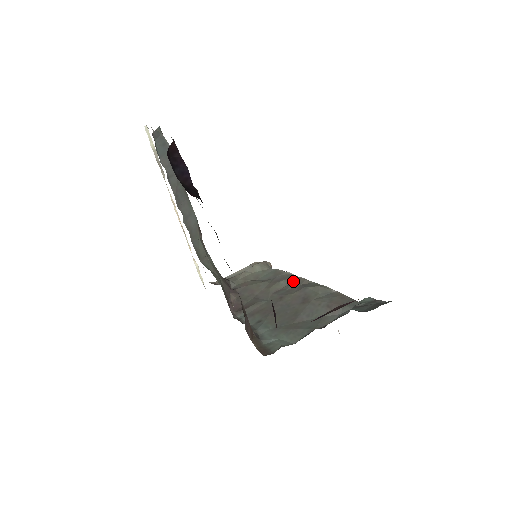
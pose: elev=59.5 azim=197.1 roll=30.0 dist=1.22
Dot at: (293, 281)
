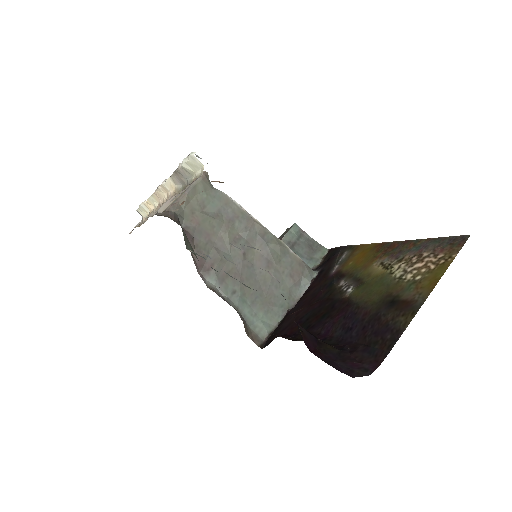
Dot at: (248, 225)
